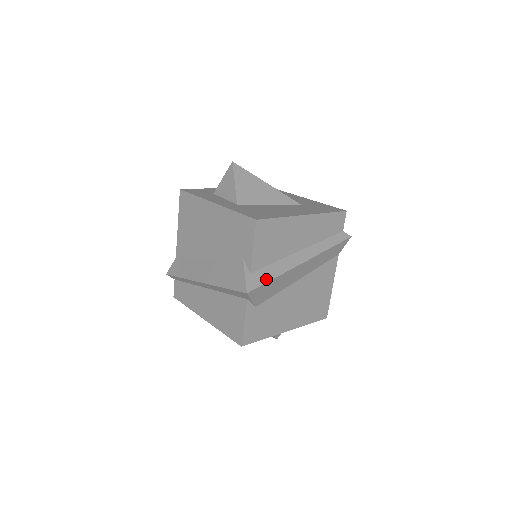
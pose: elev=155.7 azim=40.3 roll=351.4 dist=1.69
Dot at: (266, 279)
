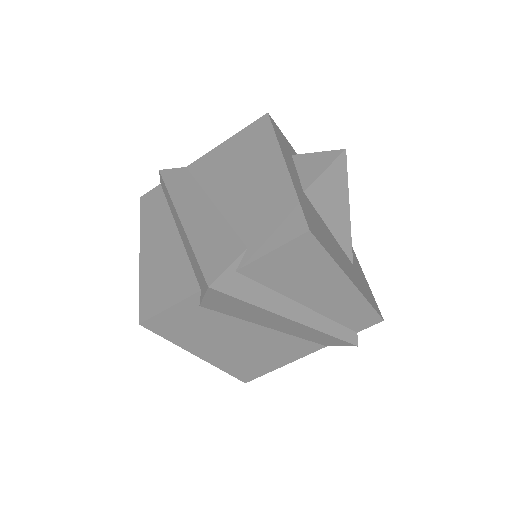
Dot at: (243, 295)
